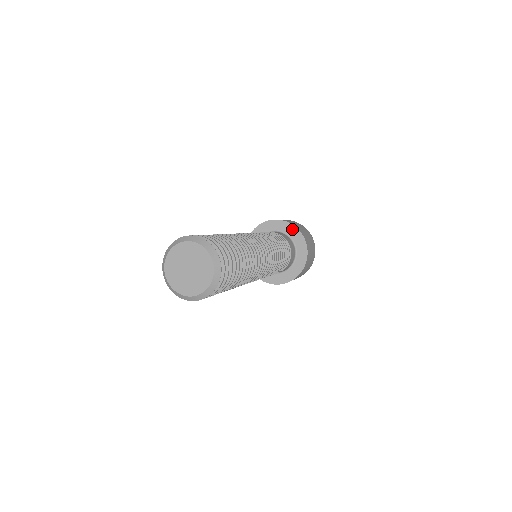
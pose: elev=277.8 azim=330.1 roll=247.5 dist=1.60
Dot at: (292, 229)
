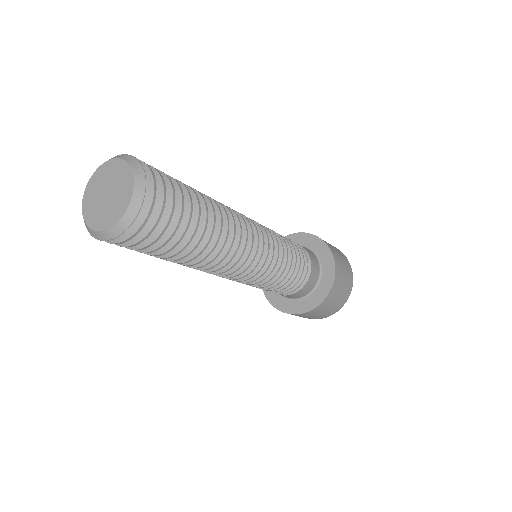
Dot at: (309, 238)
